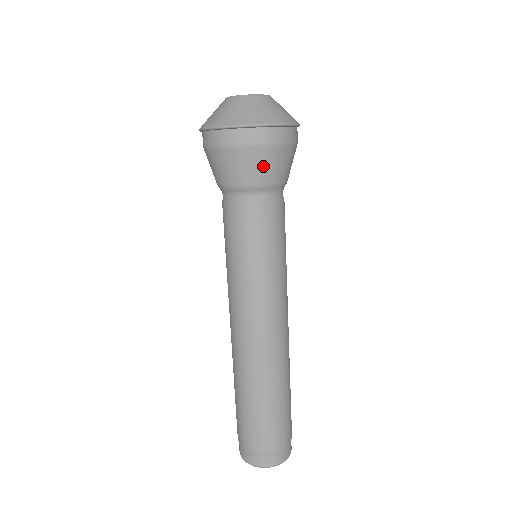
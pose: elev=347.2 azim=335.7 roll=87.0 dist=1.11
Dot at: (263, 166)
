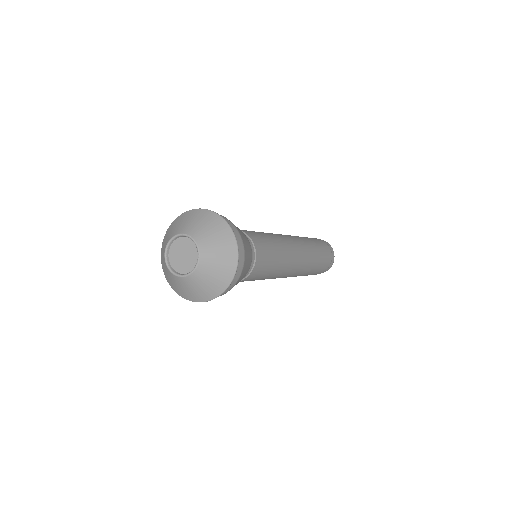
Dot at: (242, 278)
